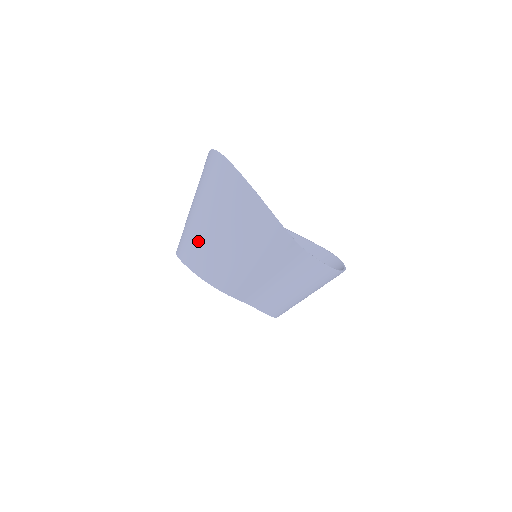
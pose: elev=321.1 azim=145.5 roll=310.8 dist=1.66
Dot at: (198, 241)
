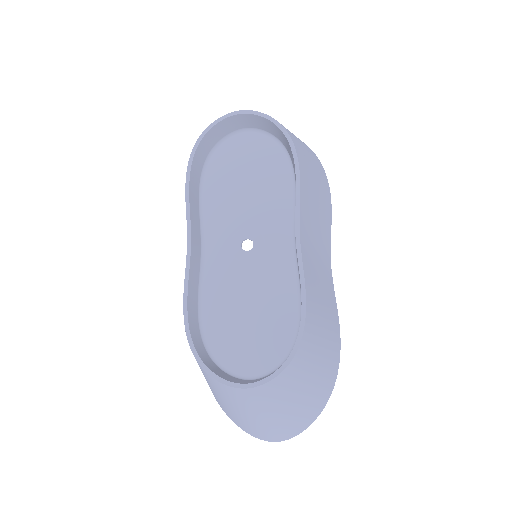
Dot at: occluded
